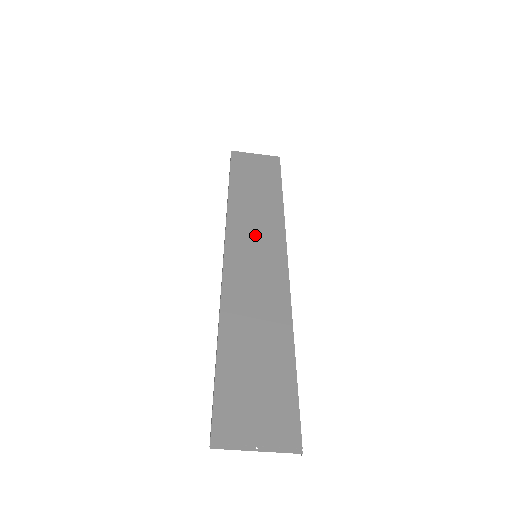
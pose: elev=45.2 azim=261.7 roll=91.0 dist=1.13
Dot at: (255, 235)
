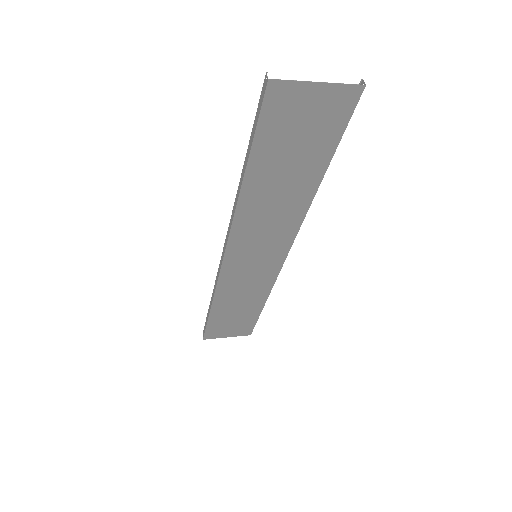
Dot at: (262, 238)
